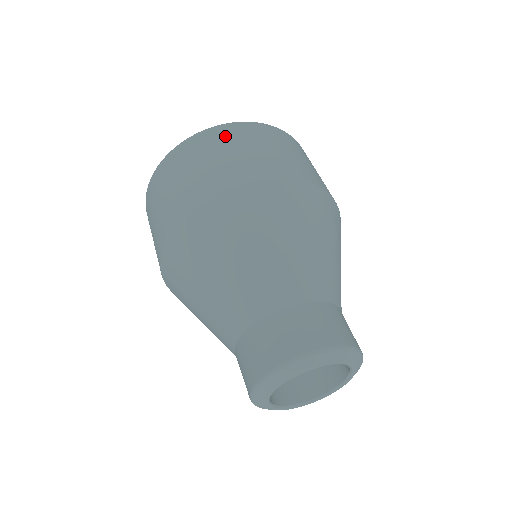
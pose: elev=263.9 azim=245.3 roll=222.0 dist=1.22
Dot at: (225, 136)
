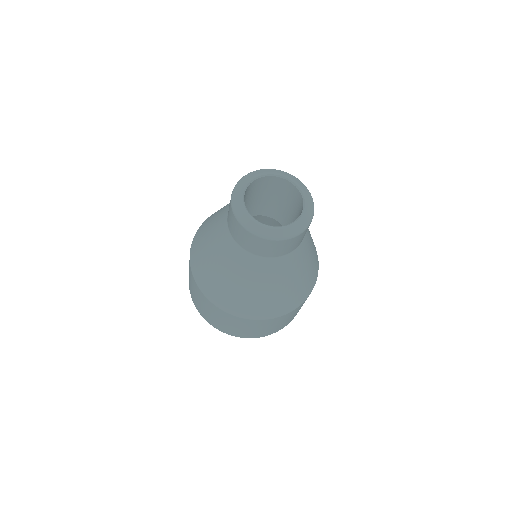
Dot at: occluded
